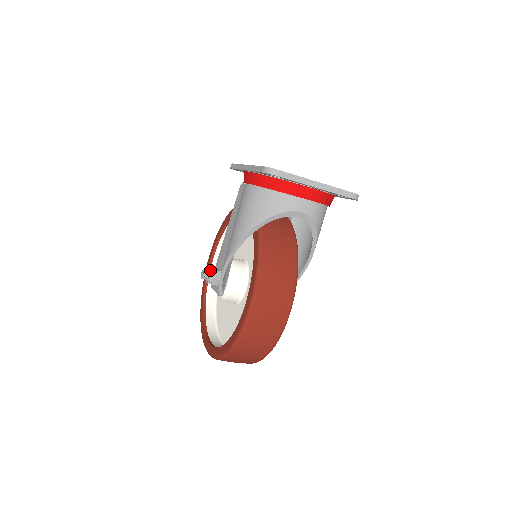
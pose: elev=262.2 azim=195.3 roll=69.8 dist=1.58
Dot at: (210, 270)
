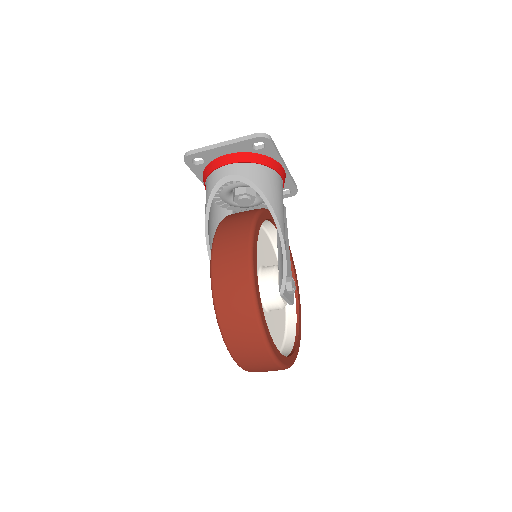
Dot at: occluded
